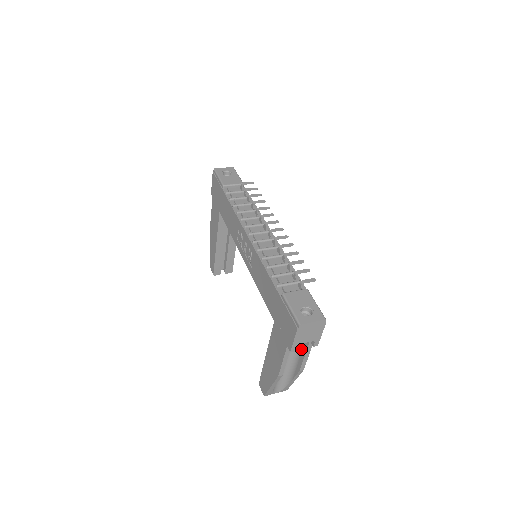
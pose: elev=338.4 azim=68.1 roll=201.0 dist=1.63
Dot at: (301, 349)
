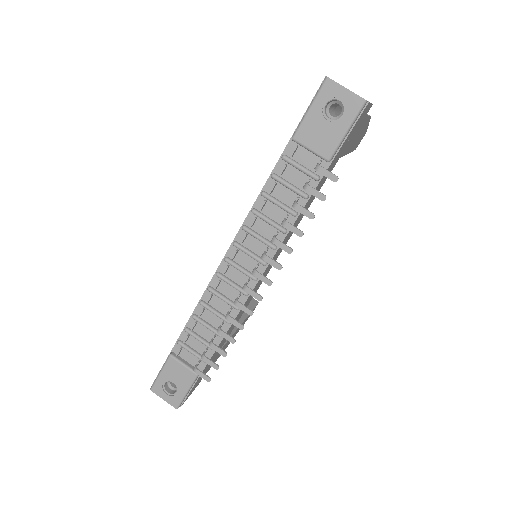
Dot at: occluded
